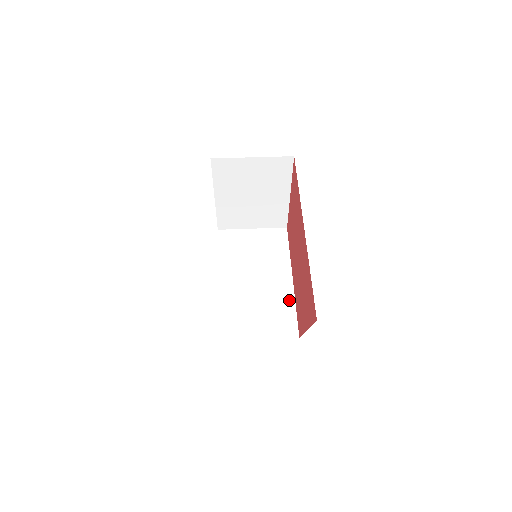
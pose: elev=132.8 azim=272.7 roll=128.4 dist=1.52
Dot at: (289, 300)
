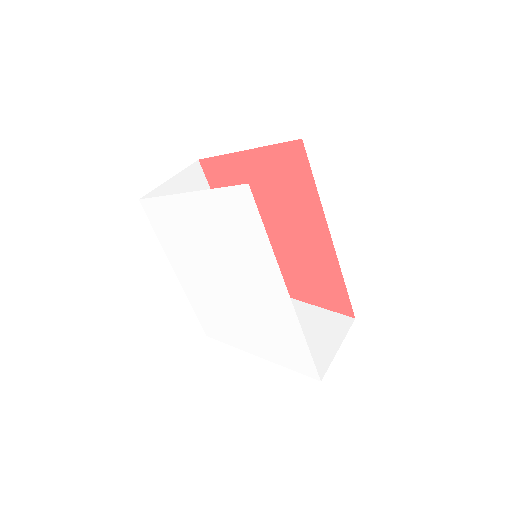
Dot at: occluded
